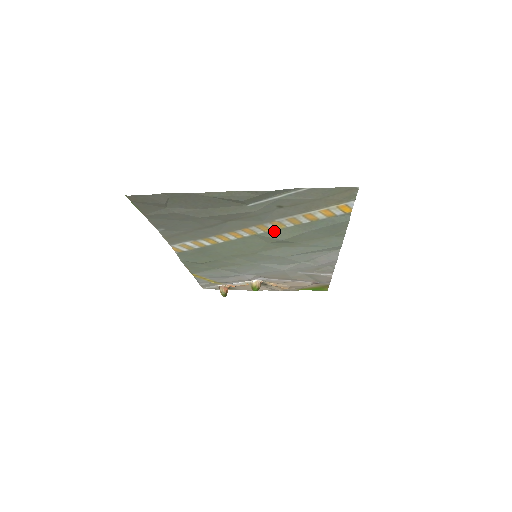
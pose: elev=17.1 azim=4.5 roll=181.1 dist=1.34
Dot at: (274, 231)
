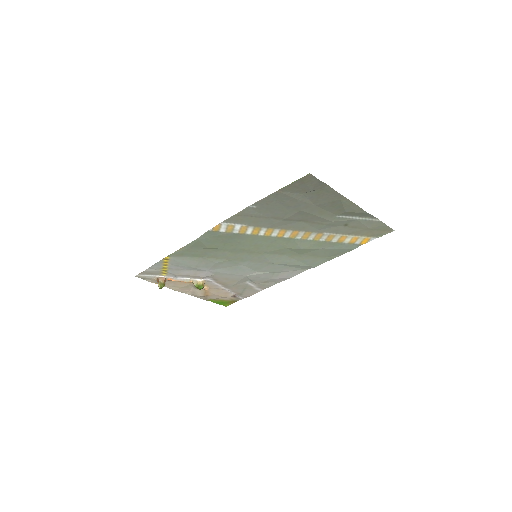
Dot at: (307, 240)
